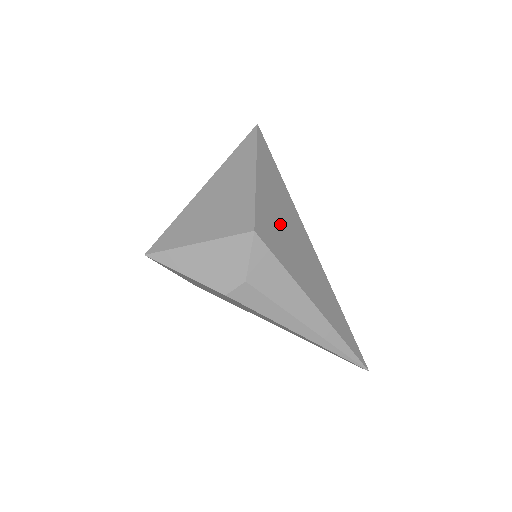
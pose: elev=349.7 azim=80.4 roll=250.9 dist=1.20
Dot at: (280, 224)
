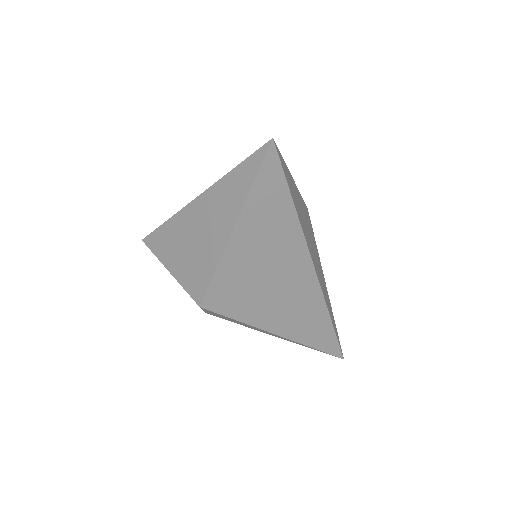
Dot at: (255, 278)
